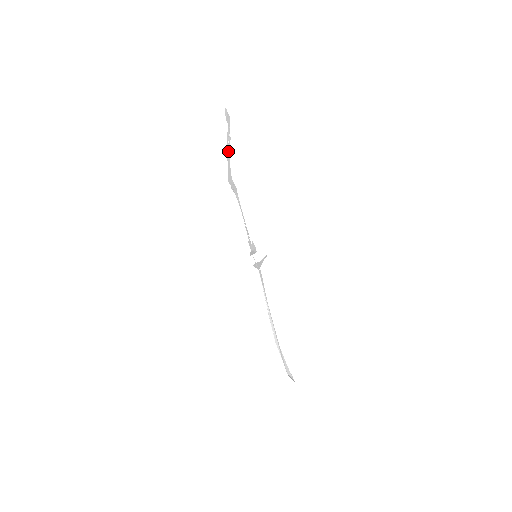
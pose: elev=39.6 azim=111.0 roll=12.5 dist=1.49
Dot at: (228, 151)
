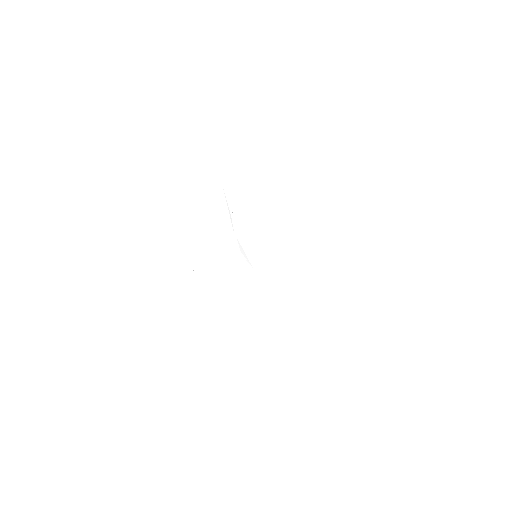
Dot at: occluded
